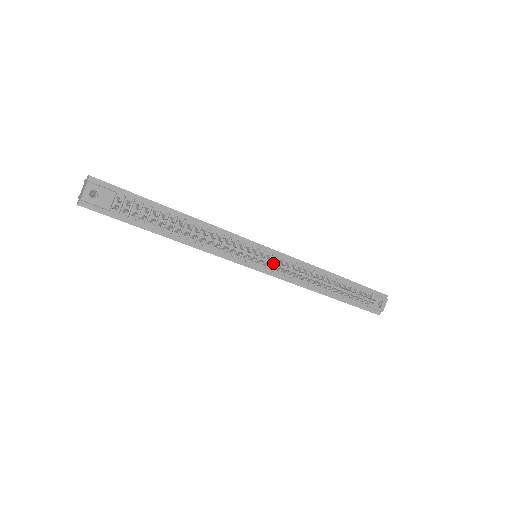
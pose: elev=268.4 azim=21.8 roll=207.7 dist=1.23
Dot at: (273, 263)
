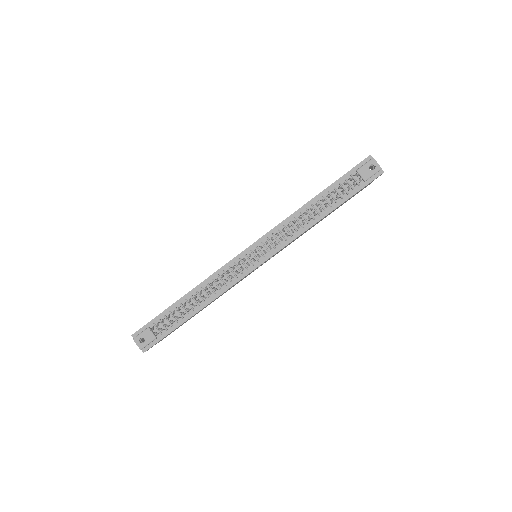
Dot at: (264, 249)
